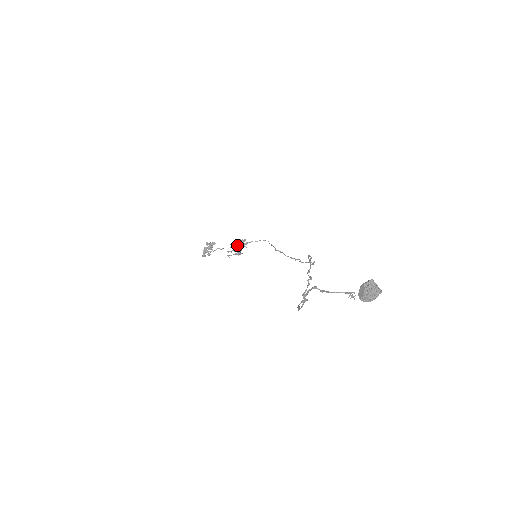
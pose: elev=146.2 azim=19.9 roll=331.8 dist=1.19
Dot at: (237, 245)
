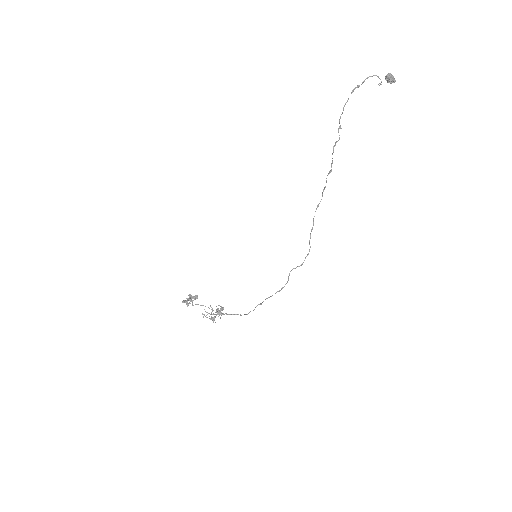
Dot at: occluded
